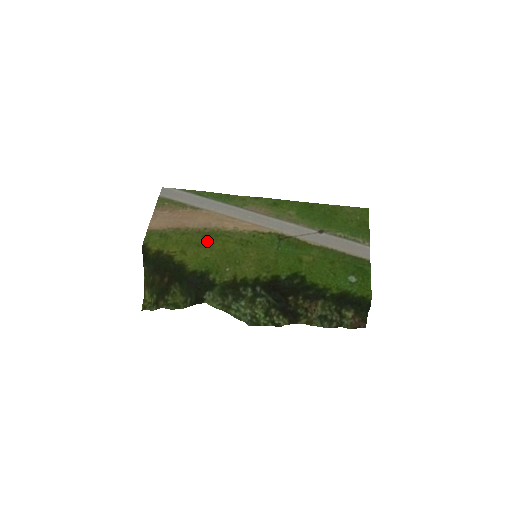
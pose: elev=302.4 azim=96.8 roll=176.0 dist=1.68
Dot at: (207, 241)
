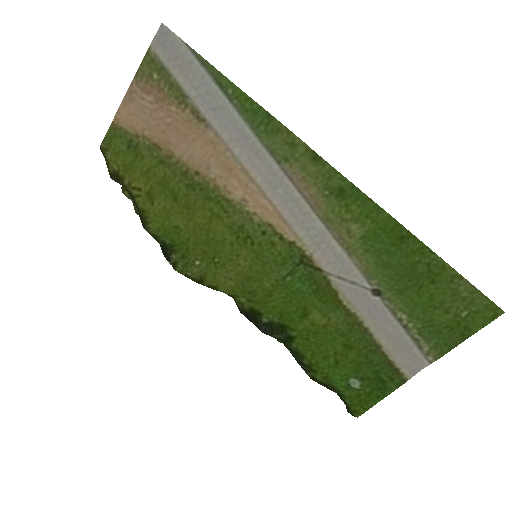
Dot at: (190, 199)
